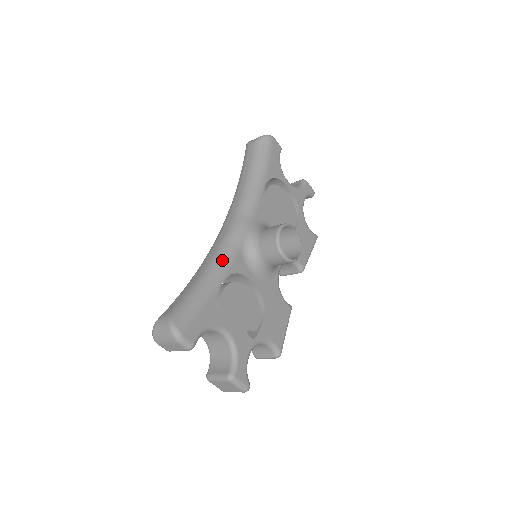
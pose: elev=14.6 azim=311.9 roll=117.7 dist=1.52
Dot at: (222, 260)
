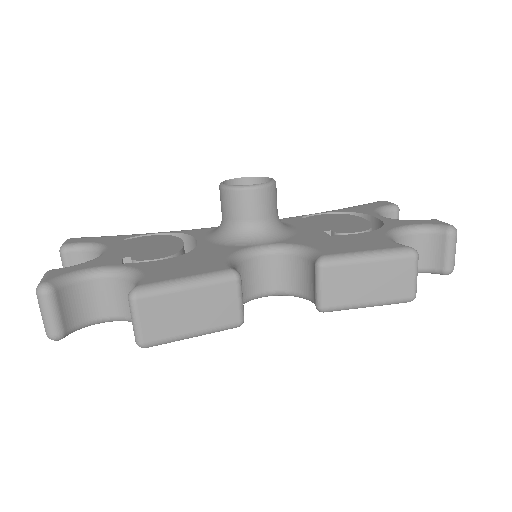
Dot at: occluded
